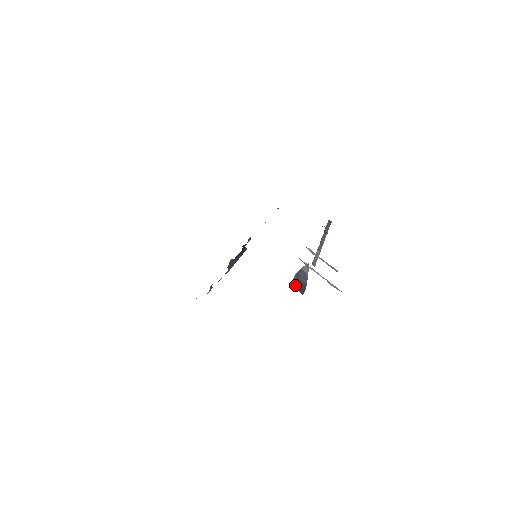
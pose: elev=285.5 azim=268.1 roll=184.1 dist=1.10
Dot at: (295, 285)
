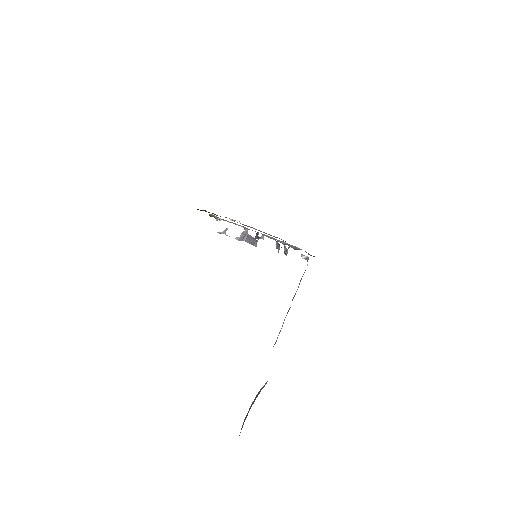
Dot at: occluded
